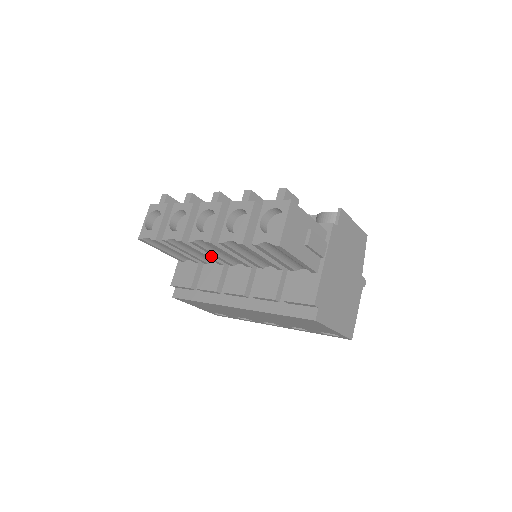
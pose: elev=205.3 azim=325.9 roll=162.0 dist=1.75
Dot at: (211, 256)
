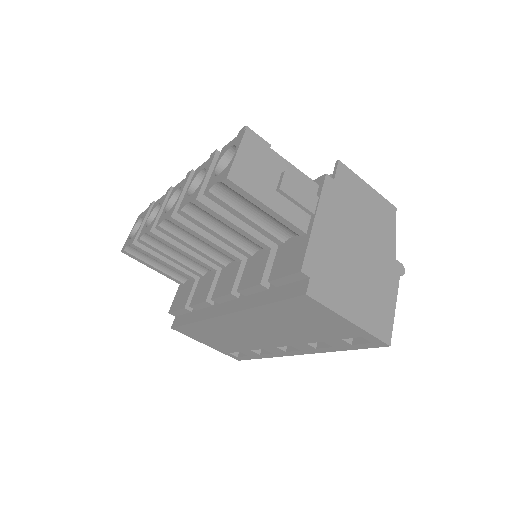
Dot at: (196, 256)
